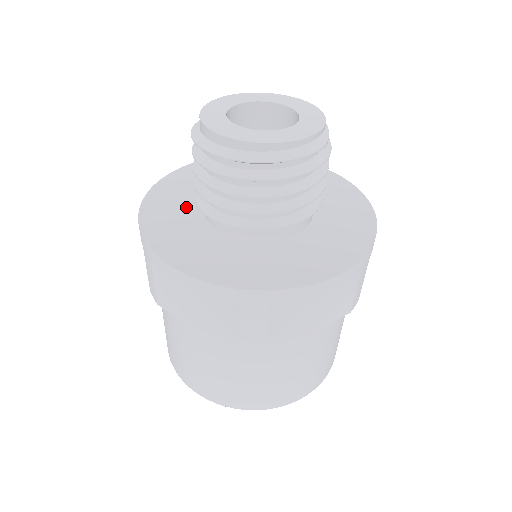
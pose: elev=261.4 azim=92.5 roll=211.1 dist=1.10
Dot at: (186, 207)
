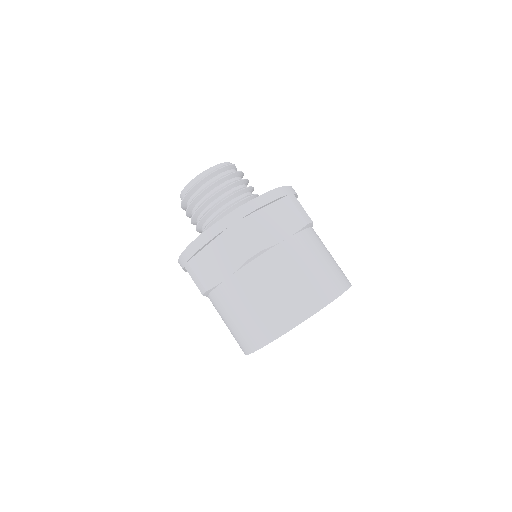
Dot at: occluded
